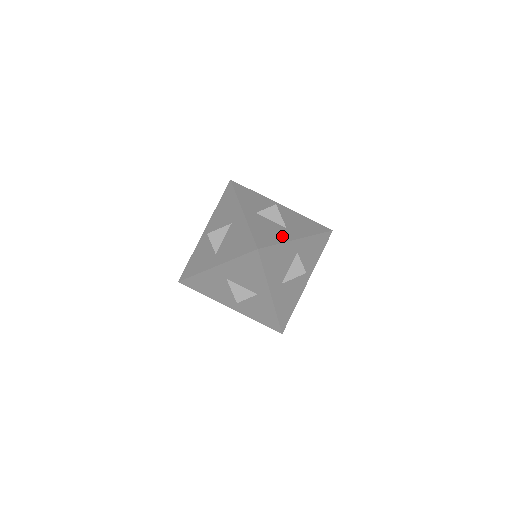
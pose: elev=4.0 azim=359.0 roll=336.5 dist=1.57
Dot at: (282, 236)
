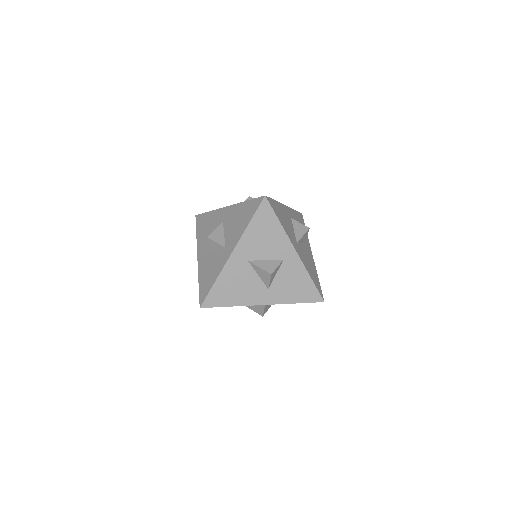
Dot at: (288, 232)
